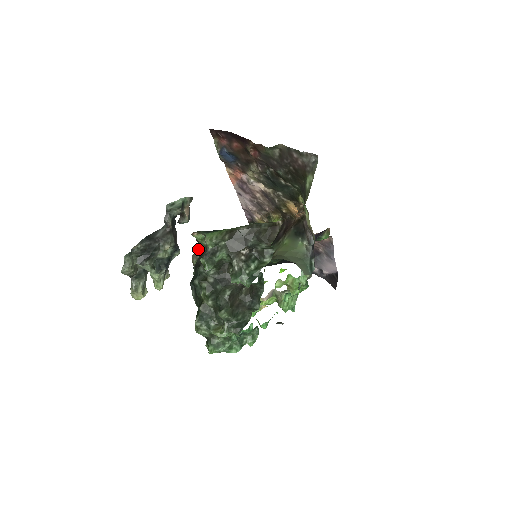
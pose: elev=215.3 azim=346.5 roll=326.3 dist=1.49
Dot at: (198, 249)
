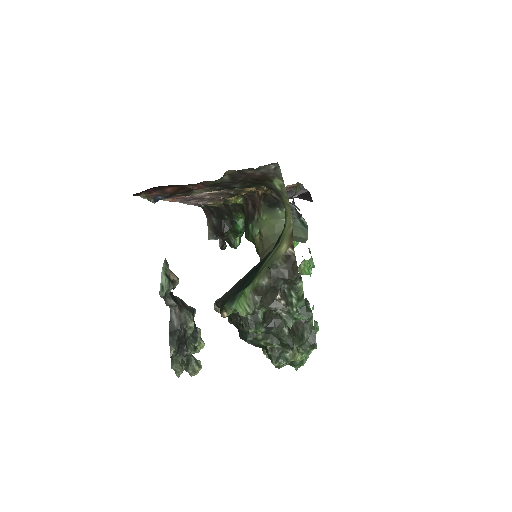
Dot at: occluded
